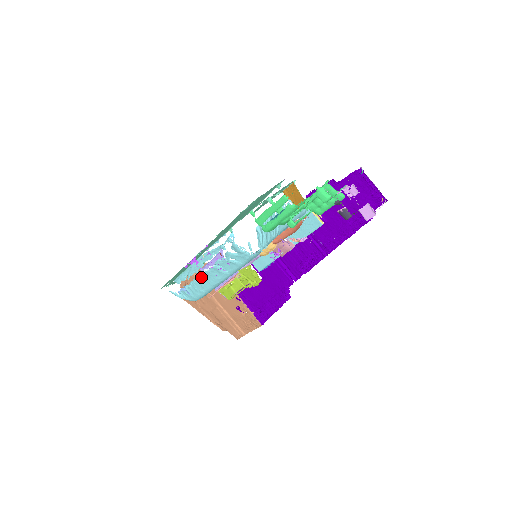
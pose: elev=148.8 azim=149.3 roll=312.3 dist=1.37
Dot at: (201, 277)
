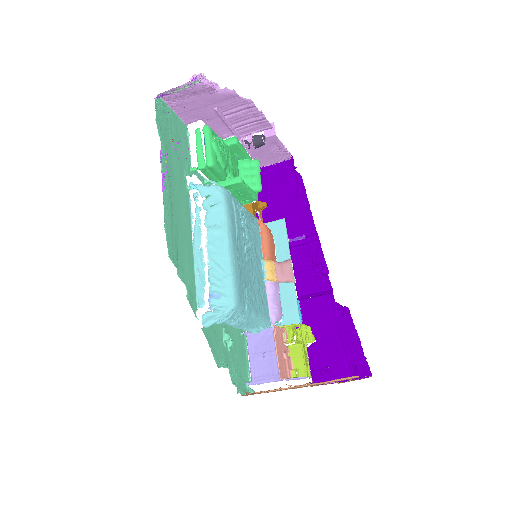
Dot at: (210, 259)
